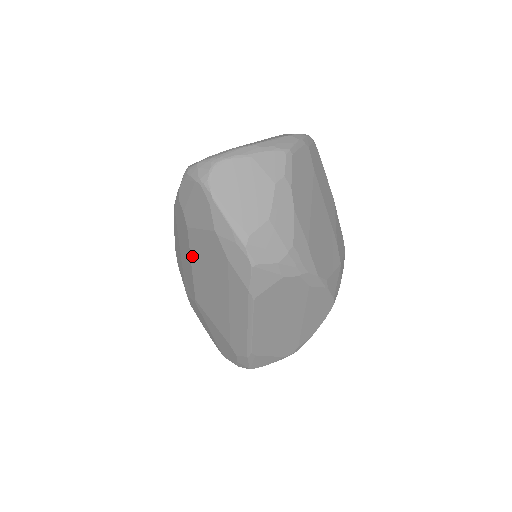
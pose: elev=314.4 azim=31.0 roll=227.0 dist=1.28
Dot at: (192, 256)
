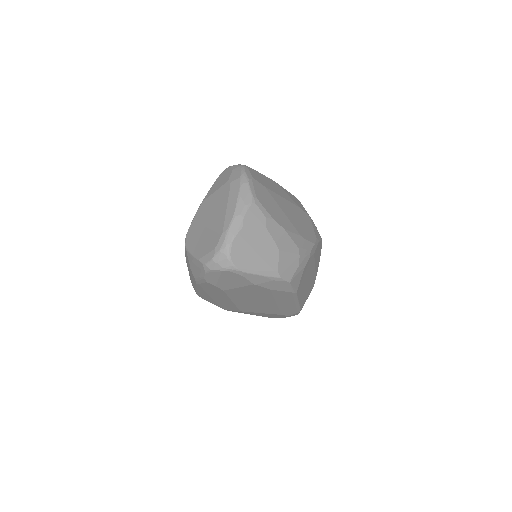
Dot at: (232, 298)
